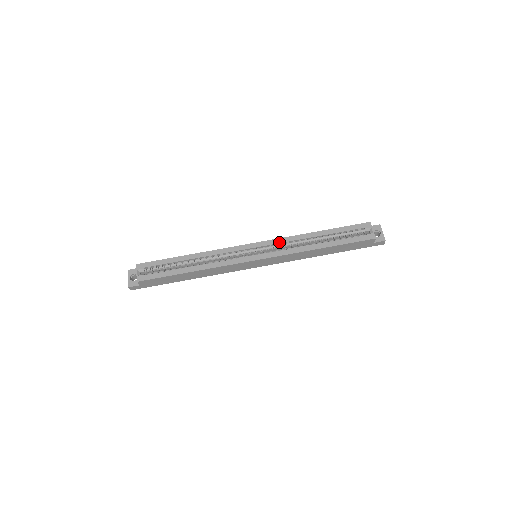
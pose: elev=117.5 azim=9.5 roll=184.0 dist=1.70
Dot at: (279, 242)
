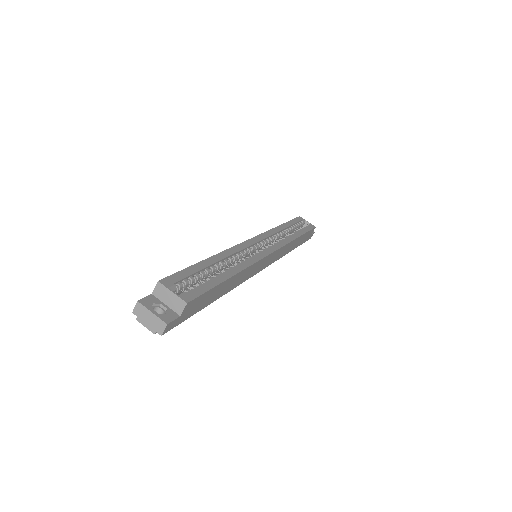
Dot at: (268, 235)
